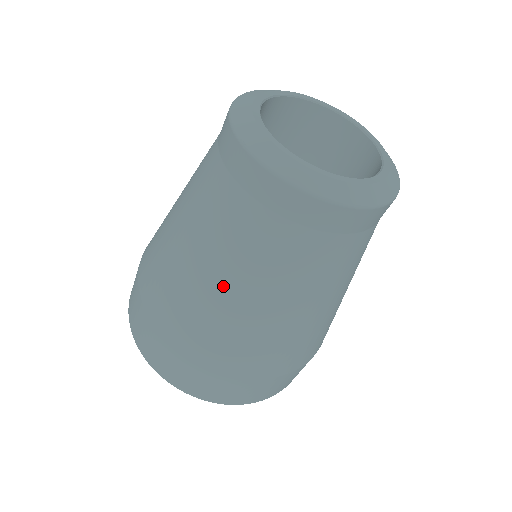
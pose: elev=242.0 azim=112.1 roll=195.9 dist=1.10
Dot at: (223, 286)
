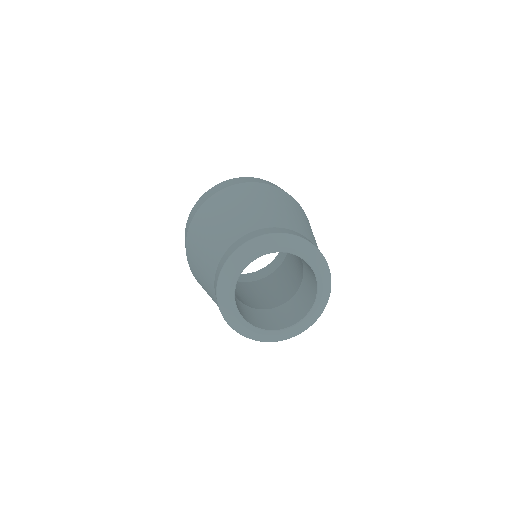
Dot at: occluded
